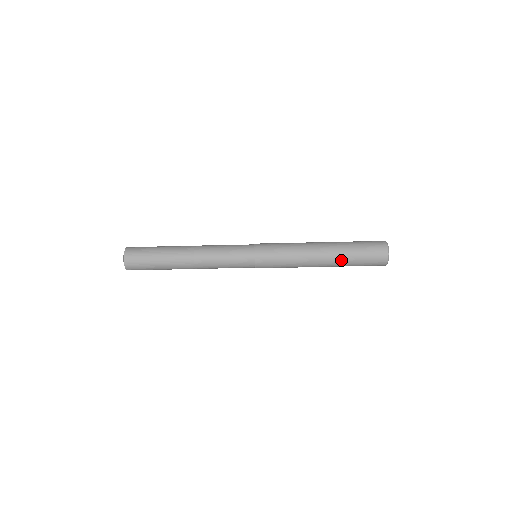
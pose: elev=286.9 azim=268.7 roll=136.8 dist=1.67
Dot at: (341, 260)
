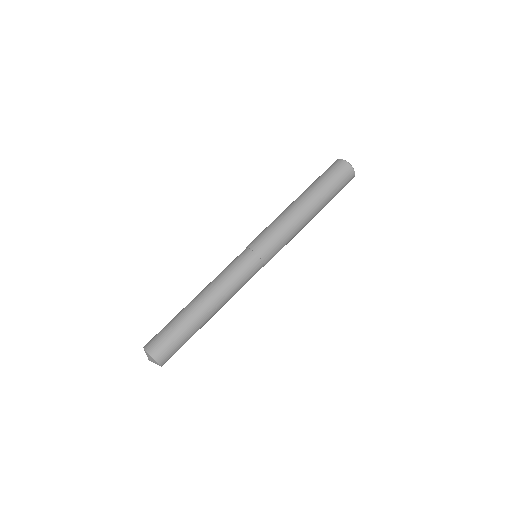
Dot at: (324, 203)
